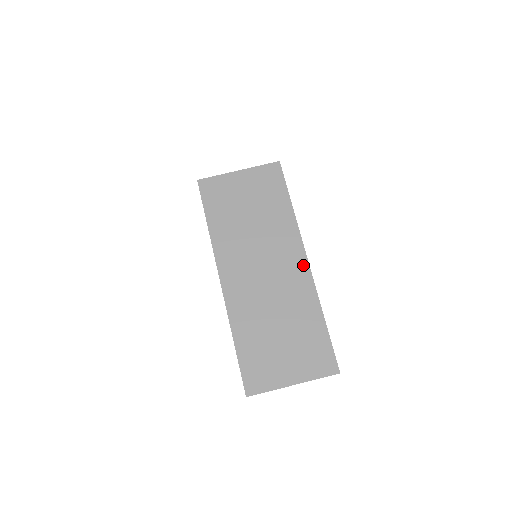
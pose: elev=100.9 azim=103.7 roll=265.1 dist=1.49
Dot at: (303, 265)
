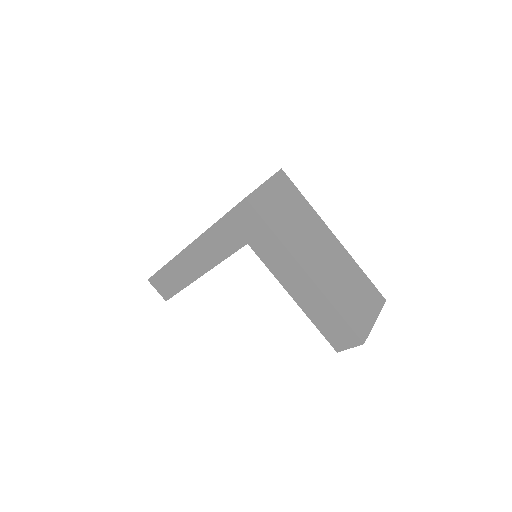
Dot at: (335, 240)
